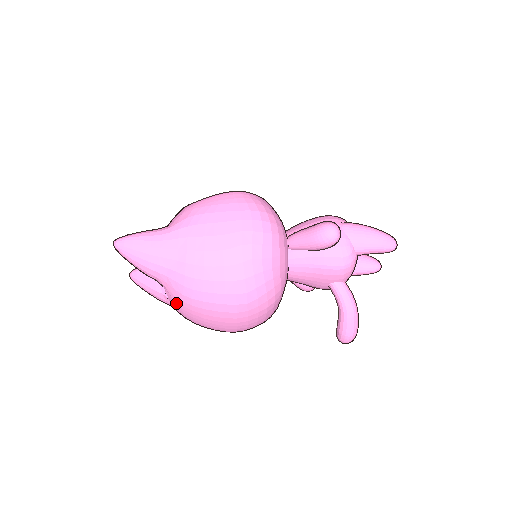
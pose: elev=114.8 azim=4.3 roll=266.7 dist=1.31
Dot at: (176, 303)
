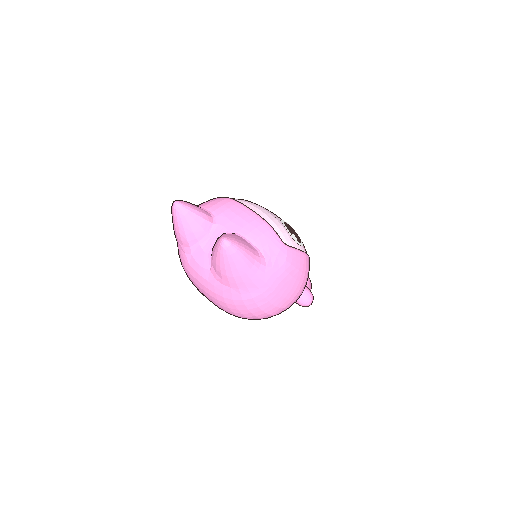
Dot at: (205, 281)
